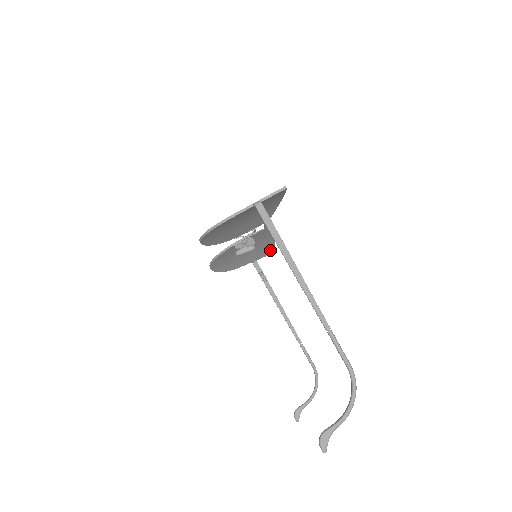
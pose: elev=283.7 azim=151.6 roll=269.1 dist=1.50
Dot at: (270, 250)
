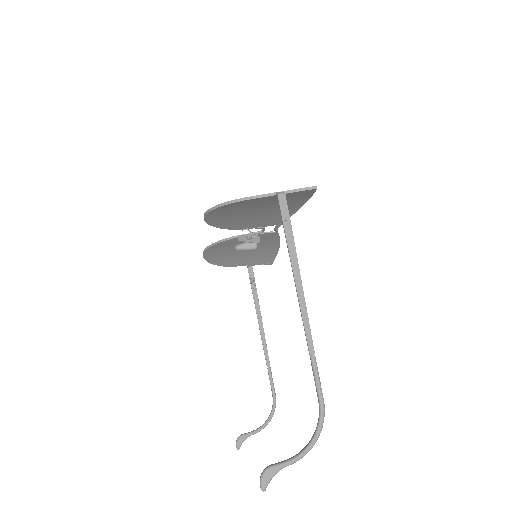
Dot at: (270, 260)
